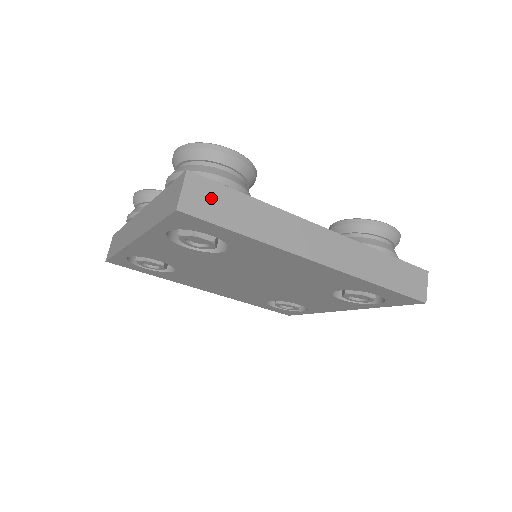
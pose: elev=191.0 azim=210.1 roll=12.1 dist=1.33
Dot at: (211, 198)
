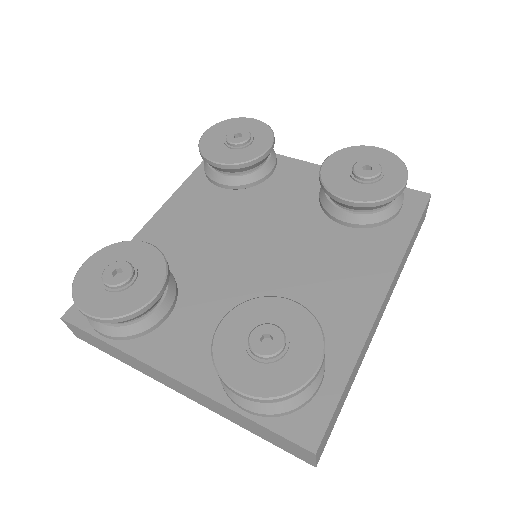
Dot at: (330, 429)
